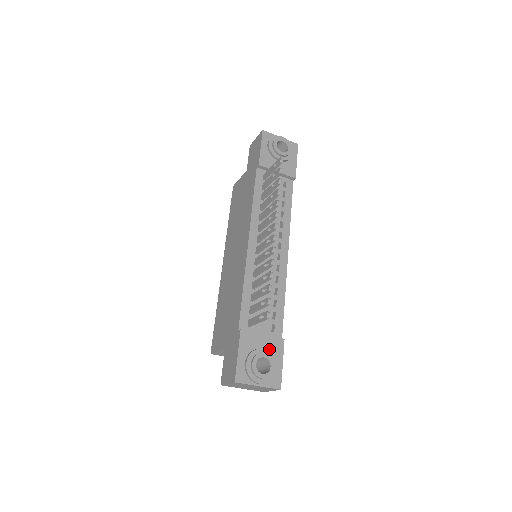
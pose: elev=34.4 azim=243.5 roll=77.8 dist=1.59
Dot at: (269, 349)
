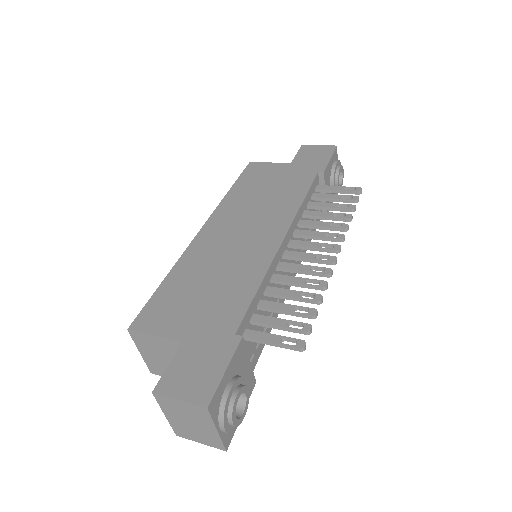
Dot at: occluded
